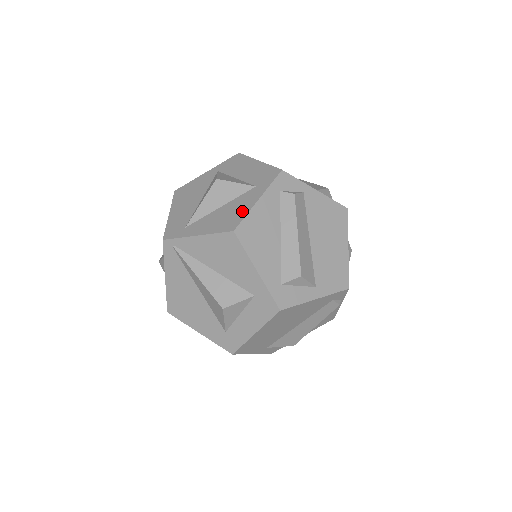
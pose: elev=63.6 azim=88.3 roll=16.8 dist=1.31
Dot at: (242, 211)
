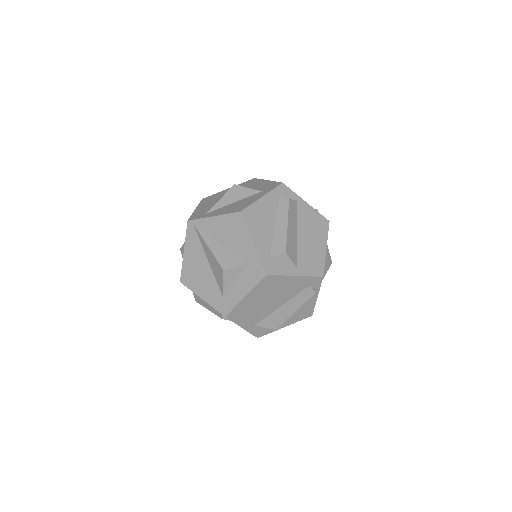
Dot at: (249, 202)
